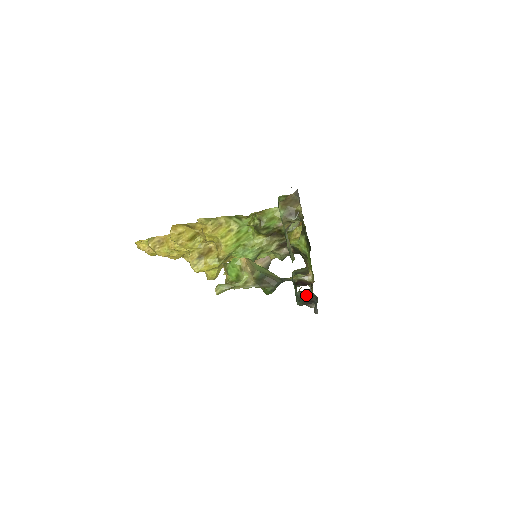
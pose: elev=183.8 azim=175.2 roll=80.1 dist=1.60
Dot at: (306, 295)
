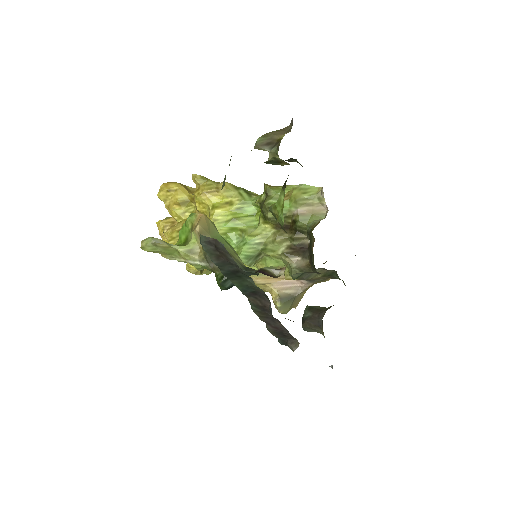
Dot at: (218, 250)
